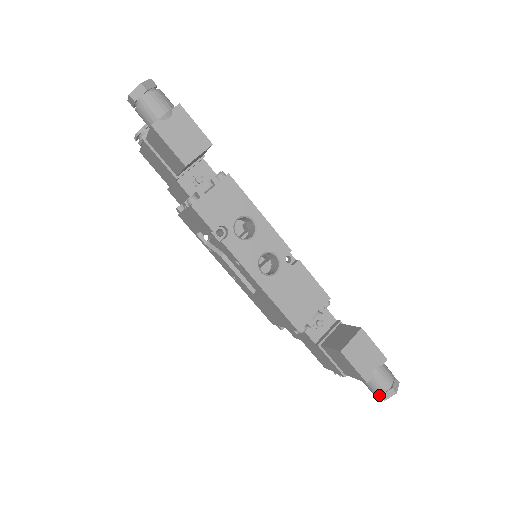
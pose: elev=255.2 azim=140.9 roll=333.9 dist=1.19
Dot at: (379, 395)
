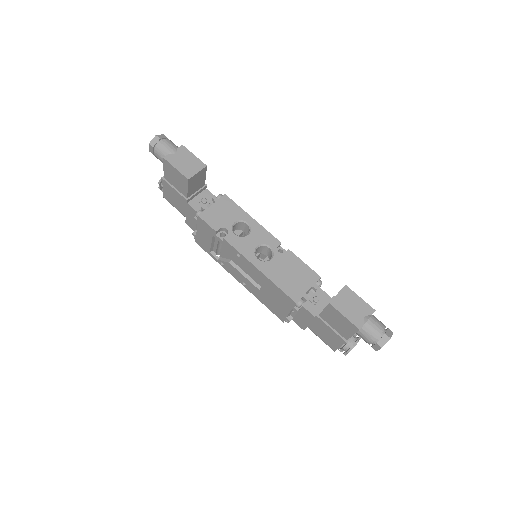
Dot at: (376, 344)
